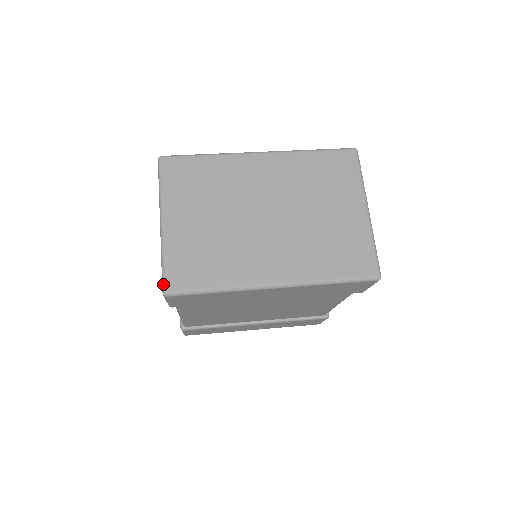
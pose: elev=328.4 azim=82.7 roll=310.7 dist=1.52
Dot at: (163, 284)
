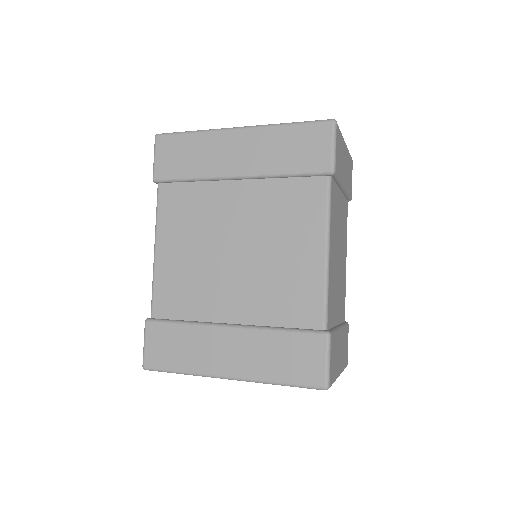
Dot at: occluded
